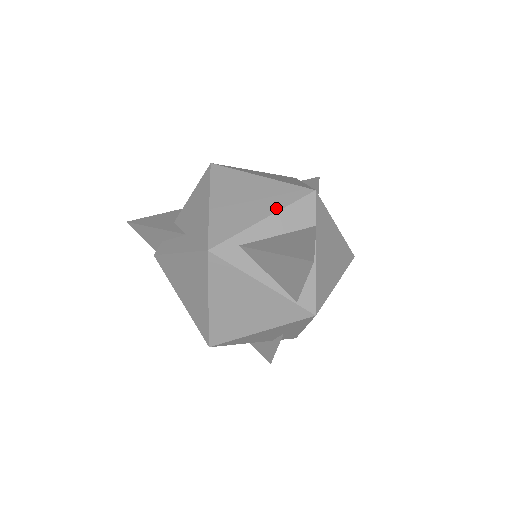
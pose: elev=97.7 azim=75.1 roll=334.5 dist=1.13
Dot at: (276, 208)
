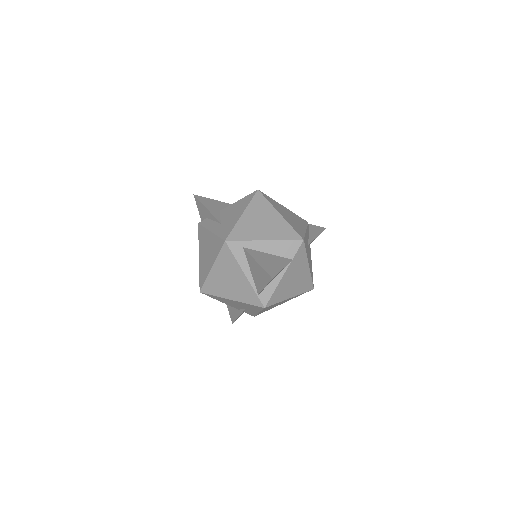
Dot at: (276, 238)
